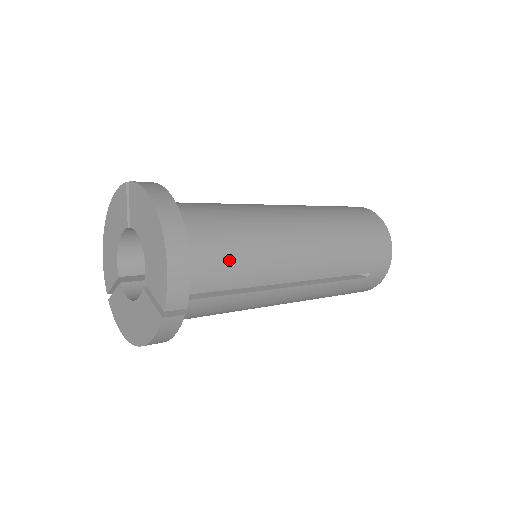
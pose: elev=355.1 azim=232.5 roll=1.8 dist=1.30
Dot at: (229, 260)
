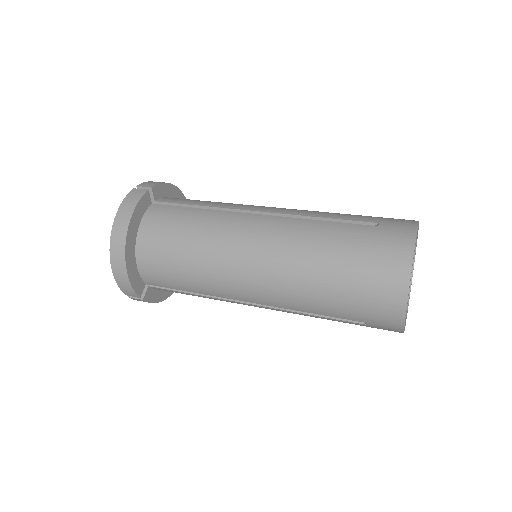
Dot at: (175, 274)
